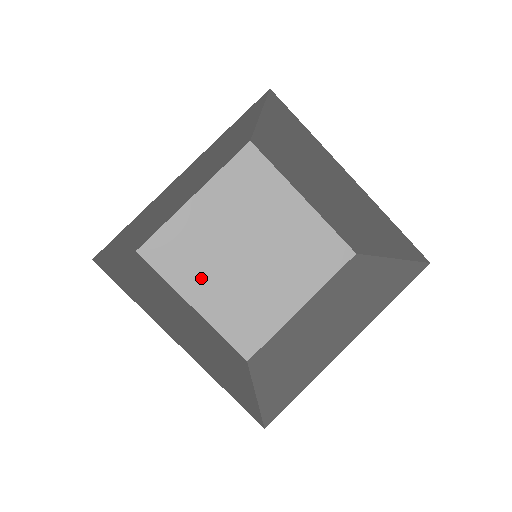
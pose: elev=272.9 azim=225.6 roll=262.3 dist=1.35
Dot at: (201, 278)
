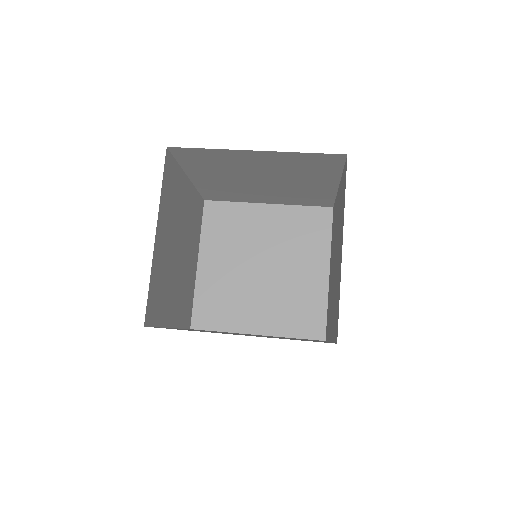
Dot at: (220, 252)
